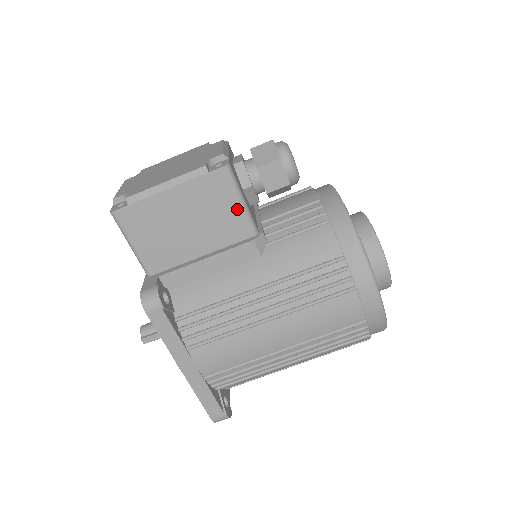
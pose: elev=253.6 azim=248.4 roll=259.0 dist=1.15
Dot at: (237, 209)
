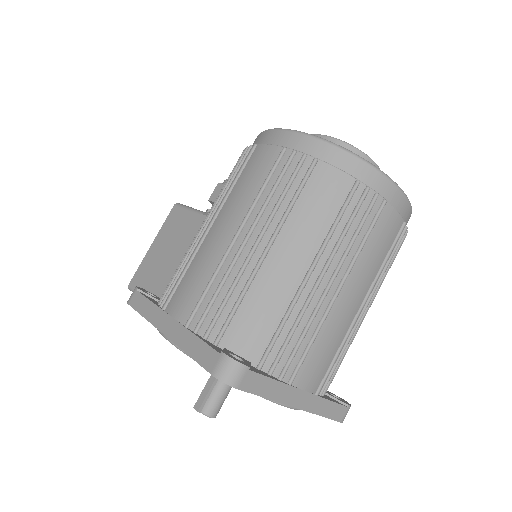
Dot at: (190, 215)
